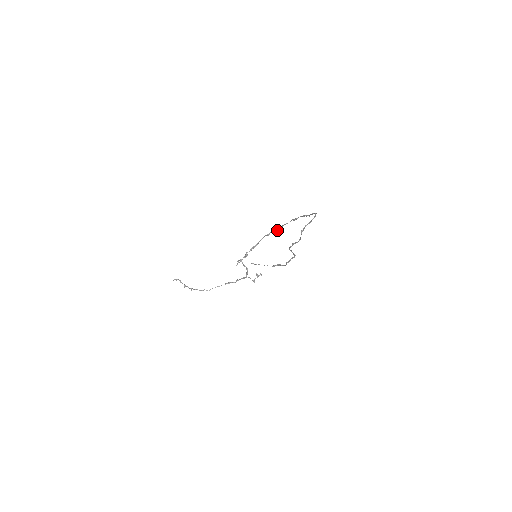
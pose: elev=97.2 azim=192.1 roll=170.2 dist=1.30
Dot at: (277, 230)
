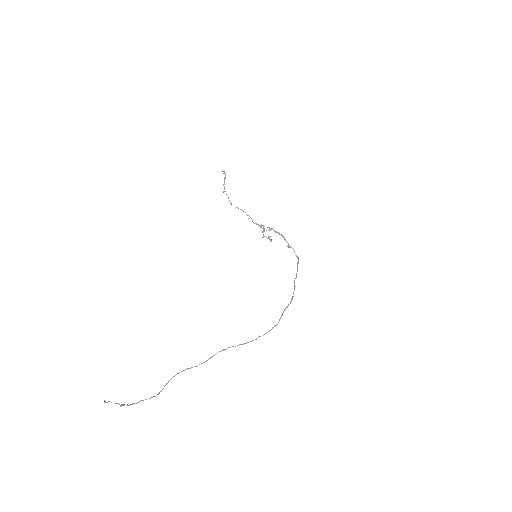
Dot at: (295, 254)
